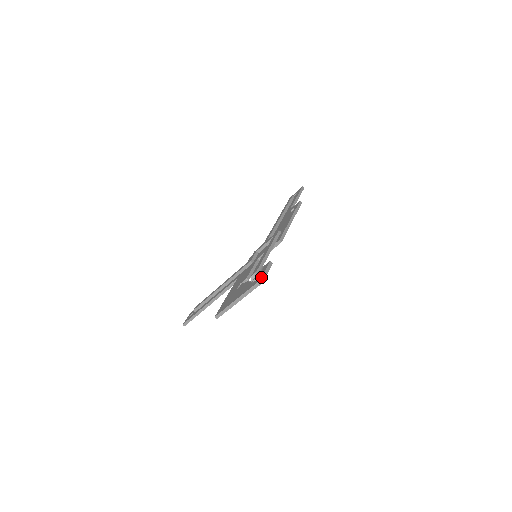
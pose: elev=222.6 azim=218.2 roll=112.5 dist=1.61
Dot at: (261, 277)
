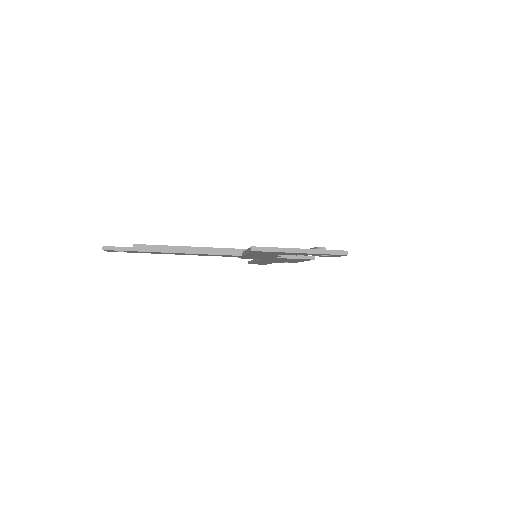
Dot at: occluded
